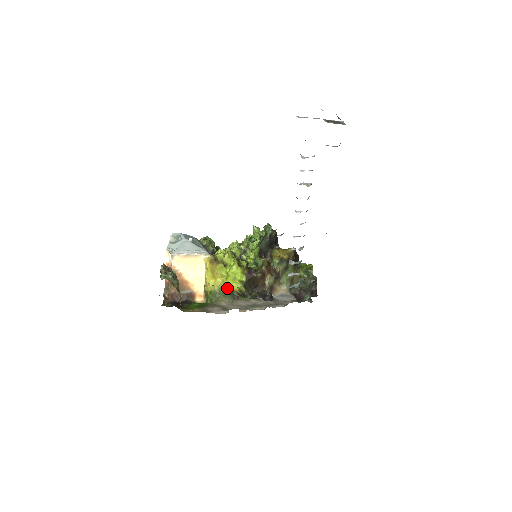
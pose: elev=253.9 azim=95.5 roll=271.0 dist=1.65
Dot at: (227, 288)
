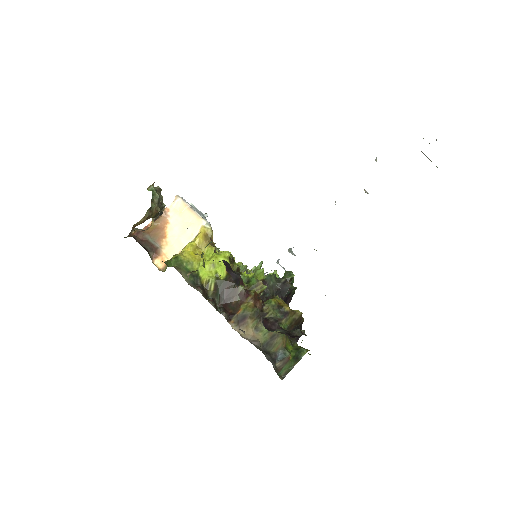
Dot at: (197, 271)
